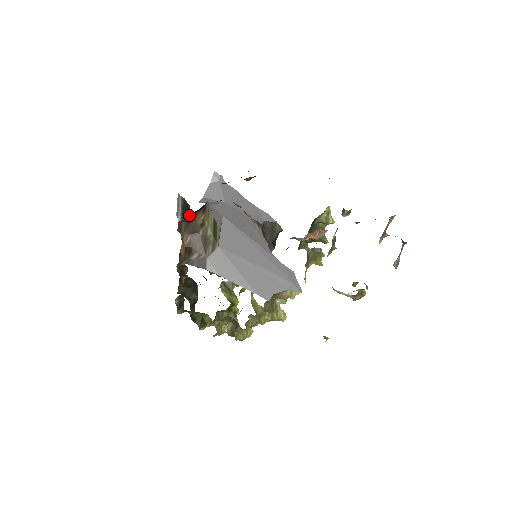
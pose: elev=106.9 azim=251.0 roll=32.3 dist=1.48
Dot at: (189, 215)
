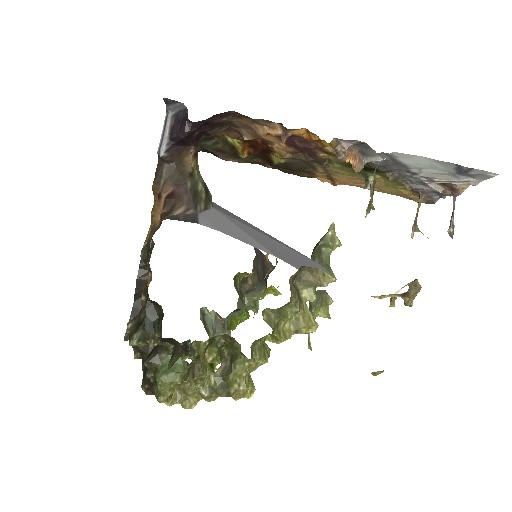
Dot at: (183, 129)
